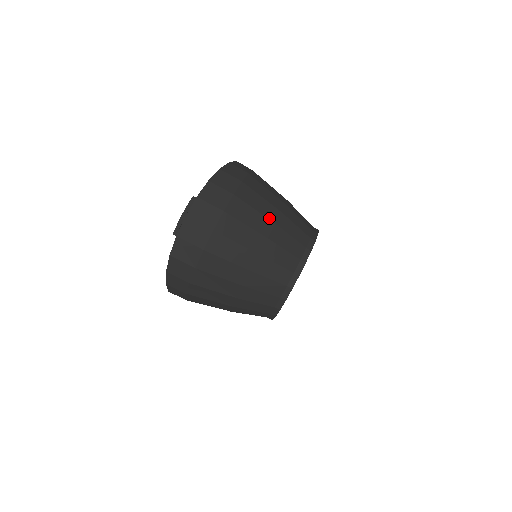
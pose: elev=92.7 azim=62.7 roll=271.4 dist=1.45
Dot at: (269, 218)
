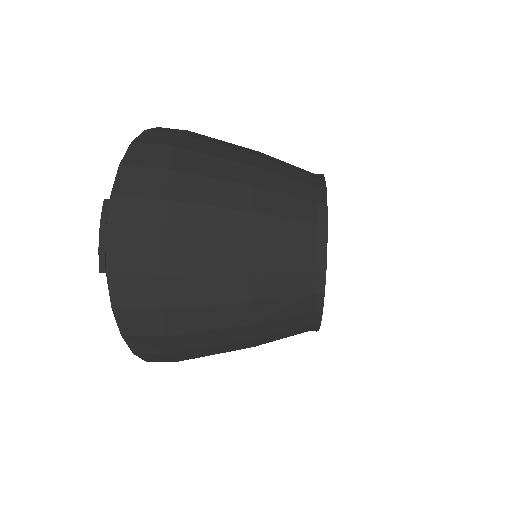
Dot at: (241, 182)
